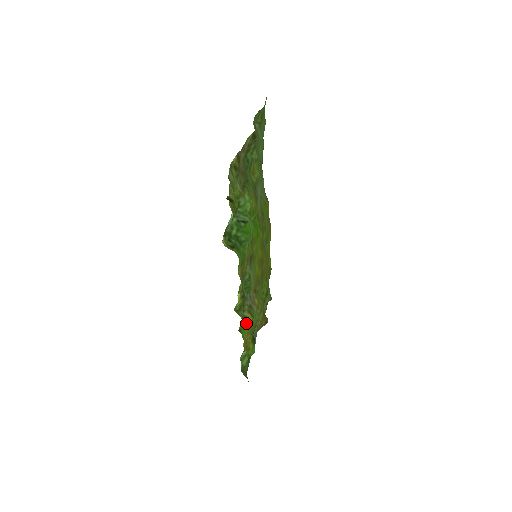
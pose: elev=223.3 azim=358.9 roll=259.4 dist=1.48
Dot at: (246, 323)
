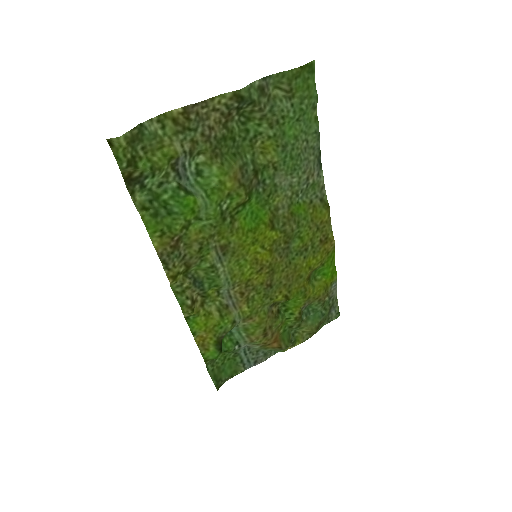
Dot at: (204, 318)
